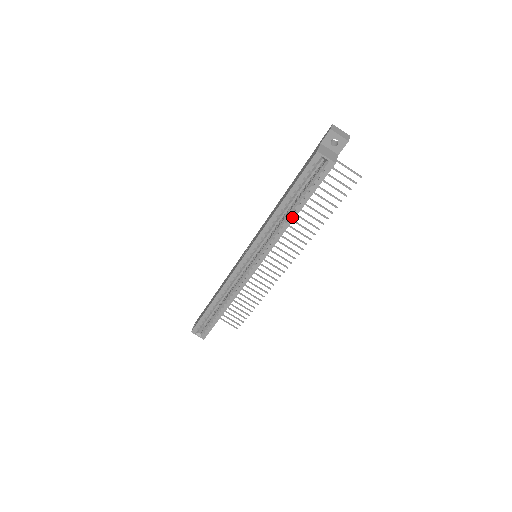
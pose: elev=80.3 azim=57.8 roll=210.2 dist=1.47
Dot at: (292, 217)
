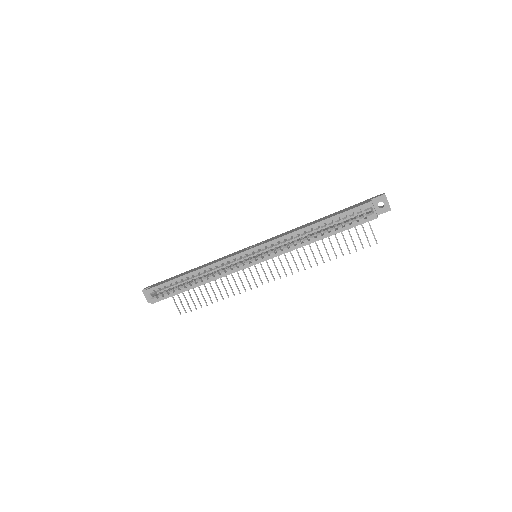
Dot at: (316, 239)
